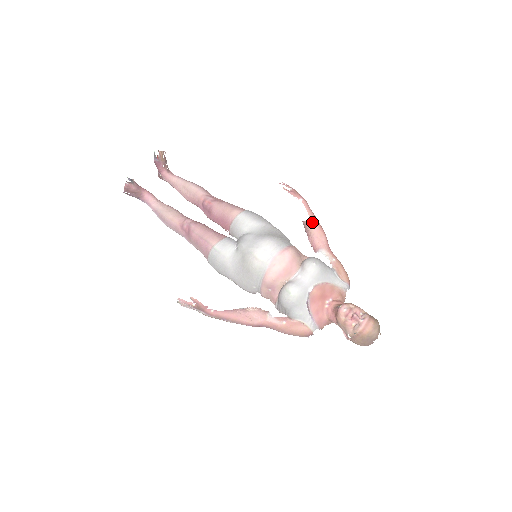
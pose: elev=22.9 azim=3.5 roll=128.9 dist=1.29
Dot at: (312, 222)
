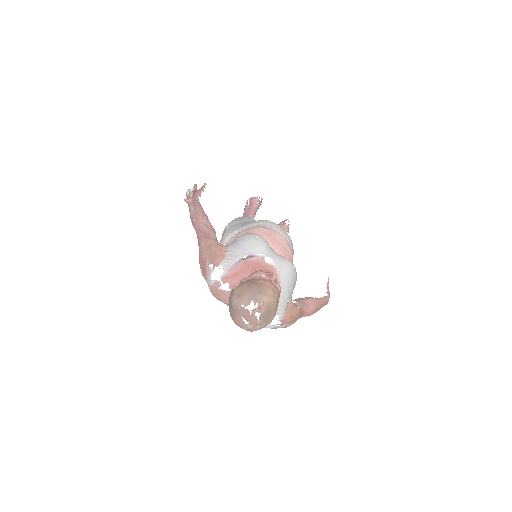
Dot at: (317, 299)
